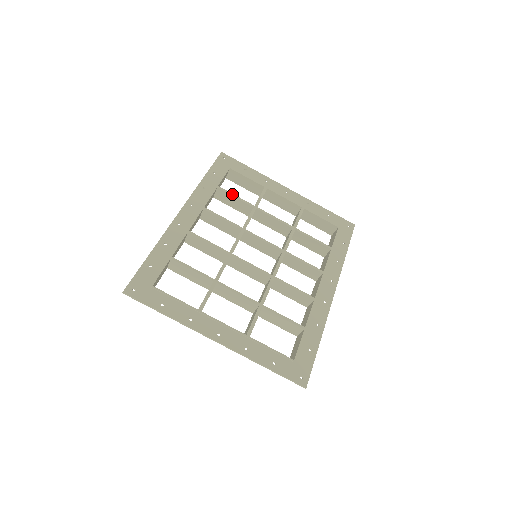
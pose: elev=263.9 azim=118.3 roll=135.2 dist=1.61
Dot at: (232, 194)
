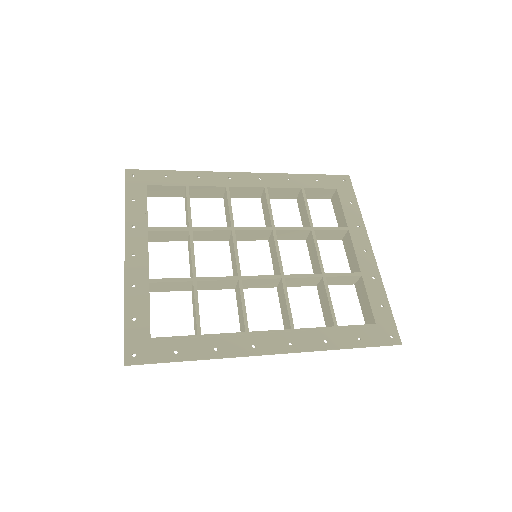
Dot at: (307, 203)
